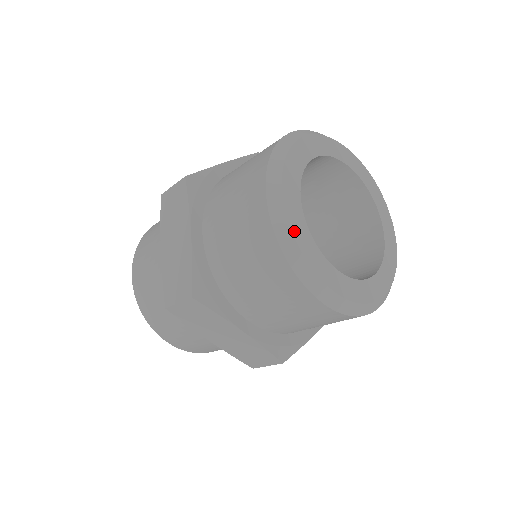
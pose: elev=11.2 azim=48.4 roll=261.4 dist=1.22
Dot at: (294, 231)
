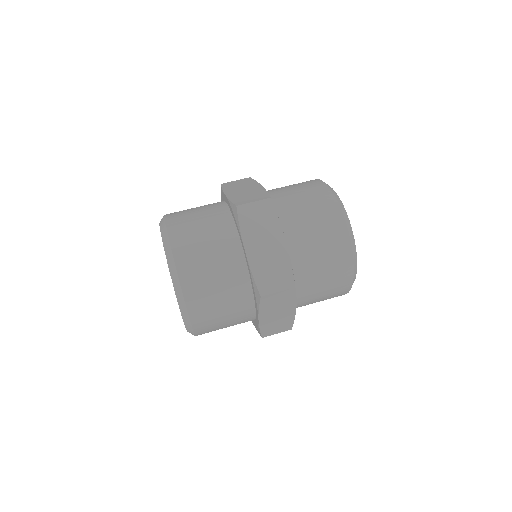
Dot at: (337, 195)
